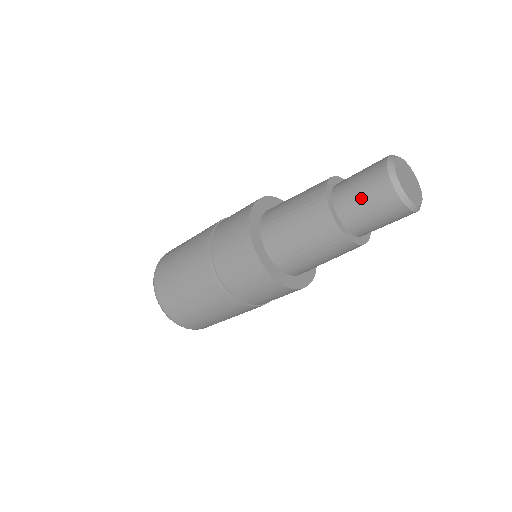
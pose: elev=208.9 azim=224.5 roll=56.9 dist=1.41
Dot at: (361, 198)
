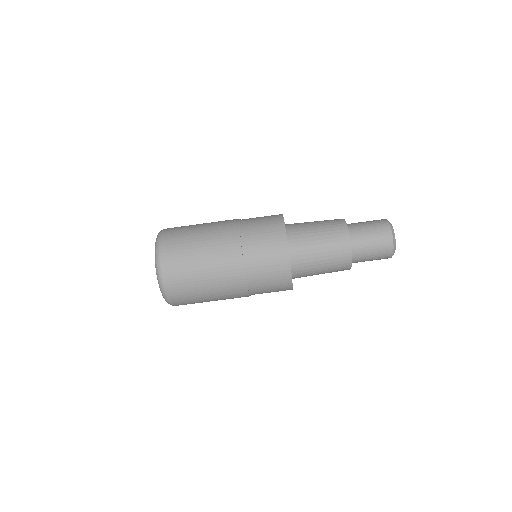
Dot at: (367, 226)
